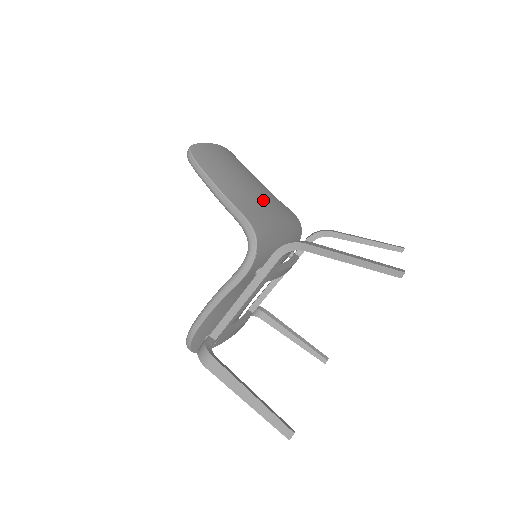
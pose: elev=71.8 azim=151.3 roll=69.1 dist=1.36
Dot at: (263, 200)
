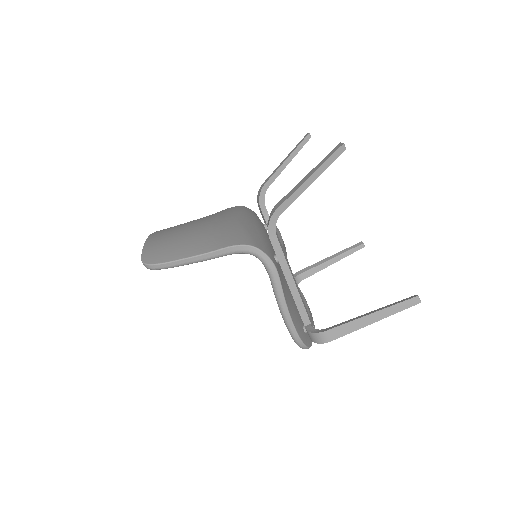
Dot at: (216, 226)
